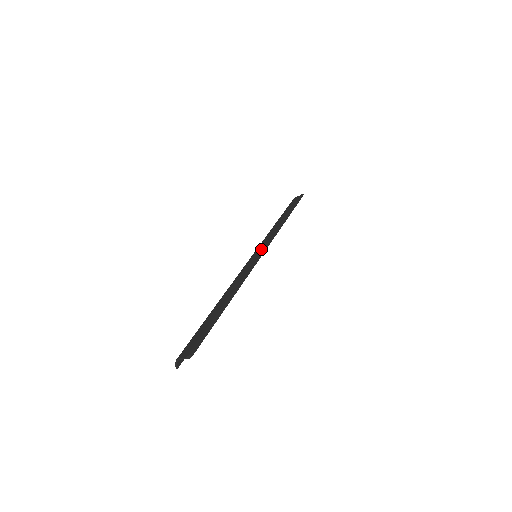
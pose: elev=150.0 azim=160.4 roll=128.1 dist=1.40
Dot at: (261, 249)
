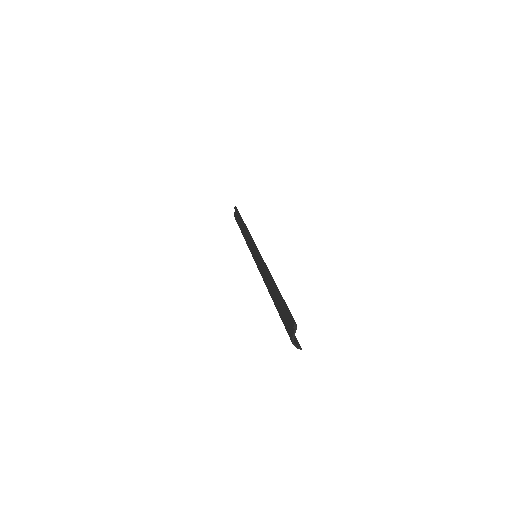
Dot at: (253, 249)
